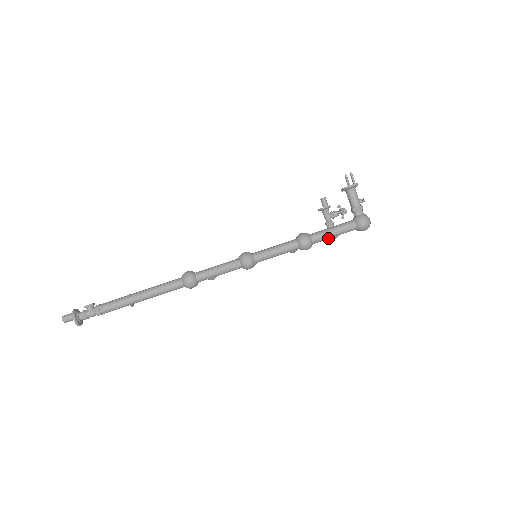
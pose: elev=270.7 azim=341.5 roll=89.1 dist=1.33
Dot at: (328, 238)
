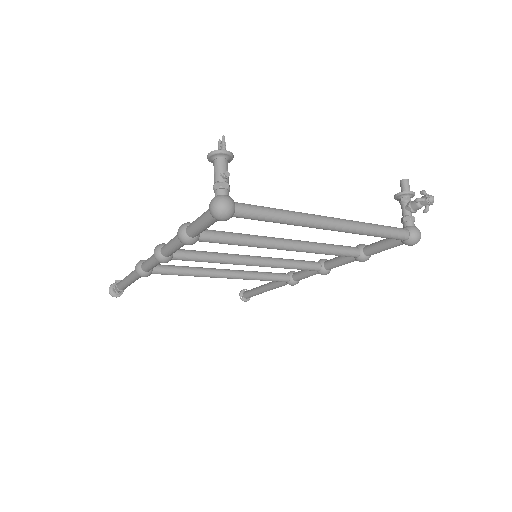
Dot at: (199, 230)
